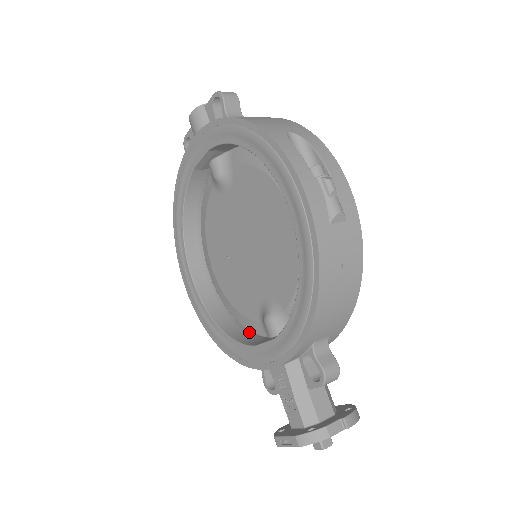
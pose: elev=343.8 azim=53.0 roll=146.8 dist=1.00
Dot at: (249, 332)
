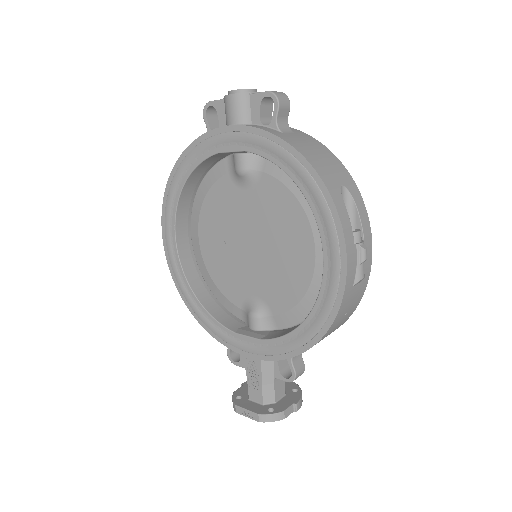
Dot at: (224, 308)
